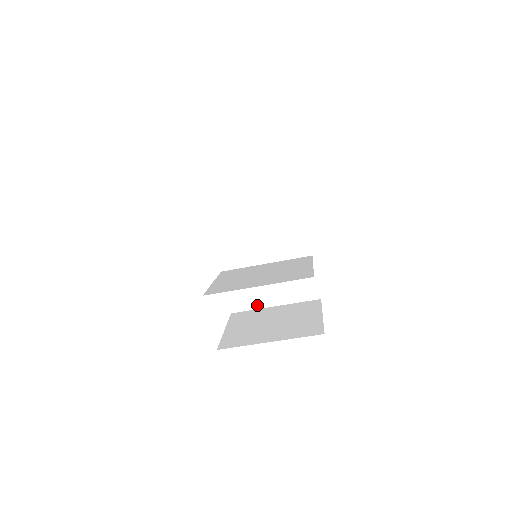
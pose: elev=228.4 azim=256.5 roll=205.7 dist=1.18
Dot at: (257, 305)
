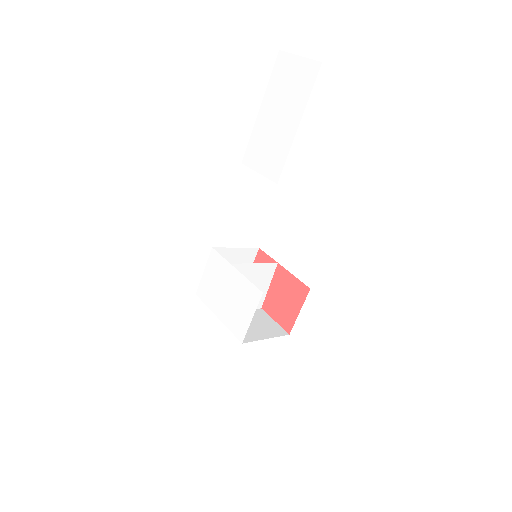
Dot at: occluded
